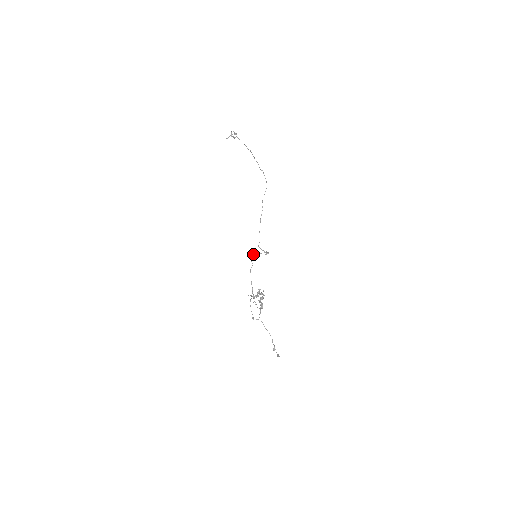
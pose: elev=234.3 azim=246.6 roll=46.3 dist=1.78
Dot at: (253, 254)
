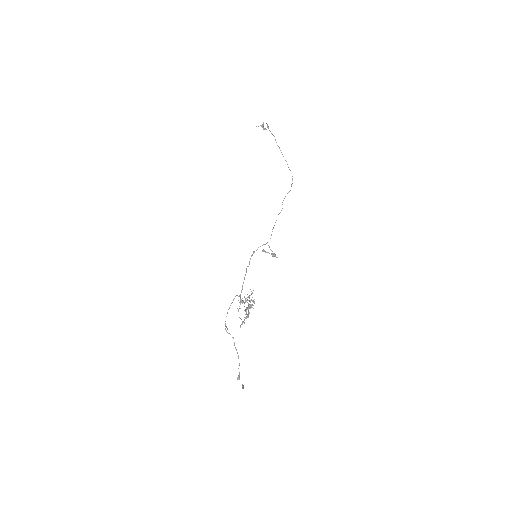
Dot at: (254, 252)
